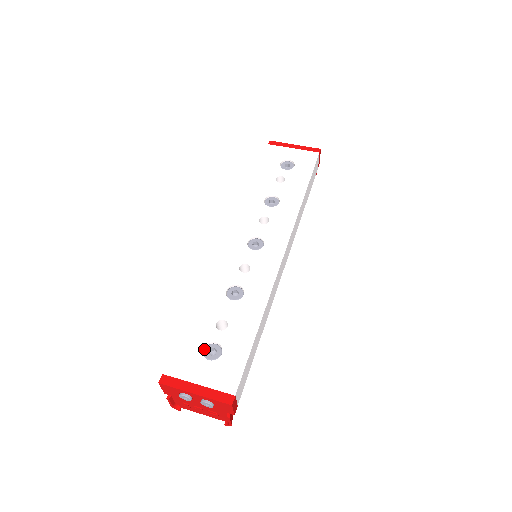
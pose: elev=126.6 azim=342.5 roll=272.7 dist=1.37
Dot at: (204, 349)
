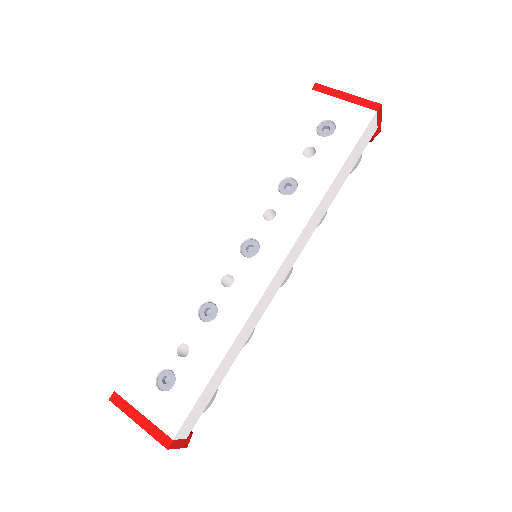
Dot at: (159, 374)
